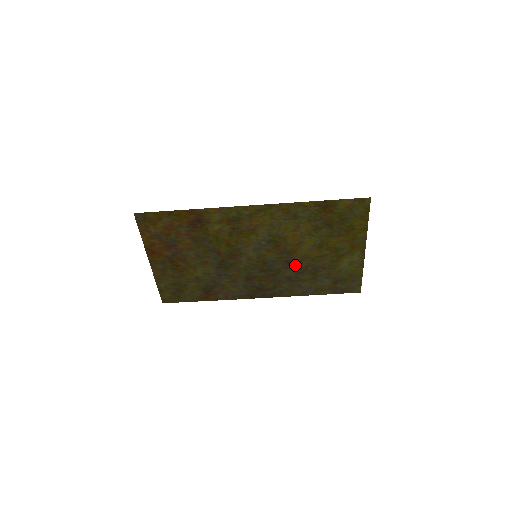
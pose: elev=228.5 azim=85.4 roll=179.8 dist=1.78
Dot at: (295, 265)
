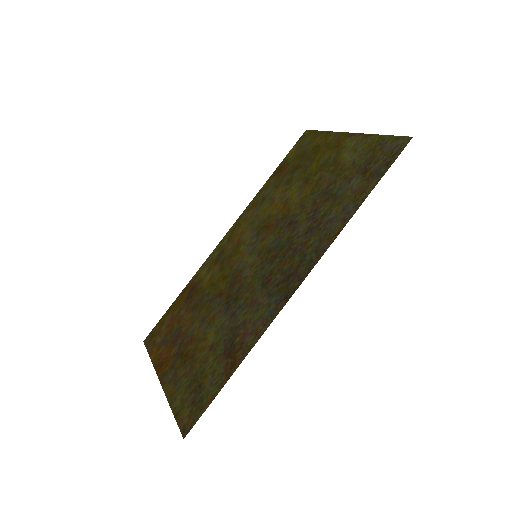
Dot at: (301, 217)
